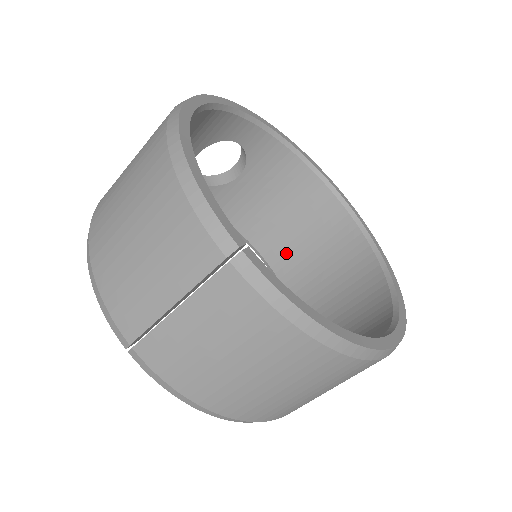
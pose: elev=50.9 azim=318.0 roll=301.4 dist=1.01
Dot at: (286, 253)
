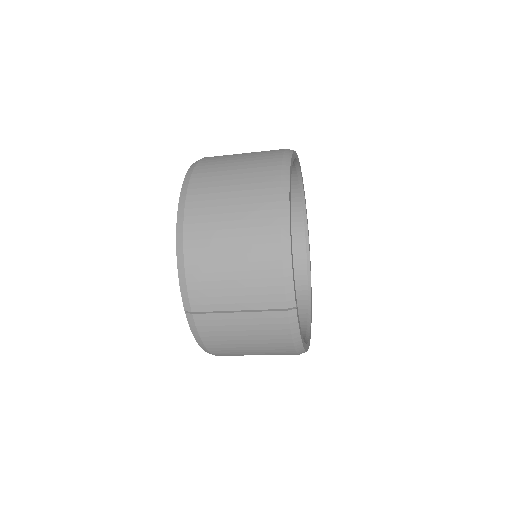
Dot at: occluded
